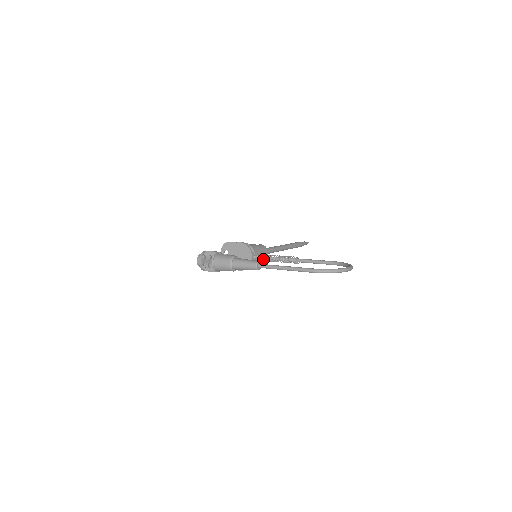
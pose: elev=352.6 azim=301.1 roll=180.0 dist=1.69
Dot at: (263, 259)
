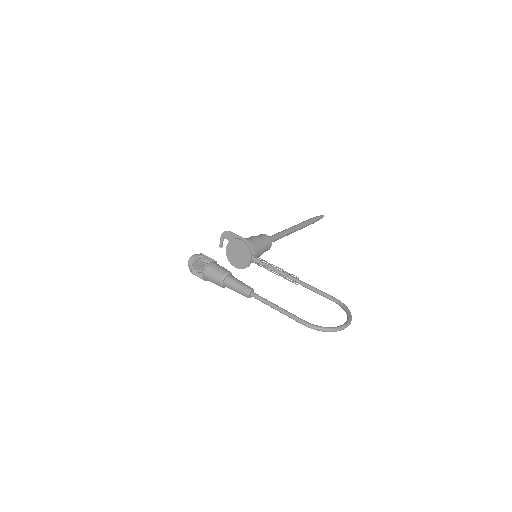
Dot at: (262, 264)
